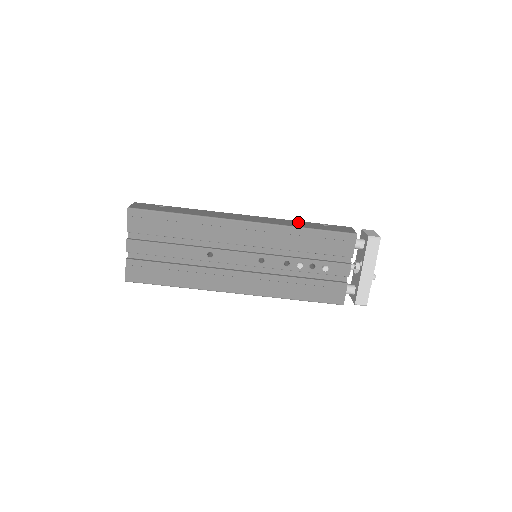
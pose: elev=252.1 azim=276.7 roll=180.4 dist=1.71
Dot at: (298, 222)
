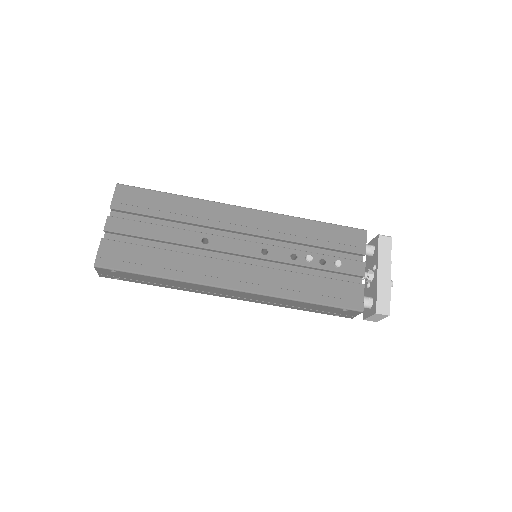
Dot at: occluded
